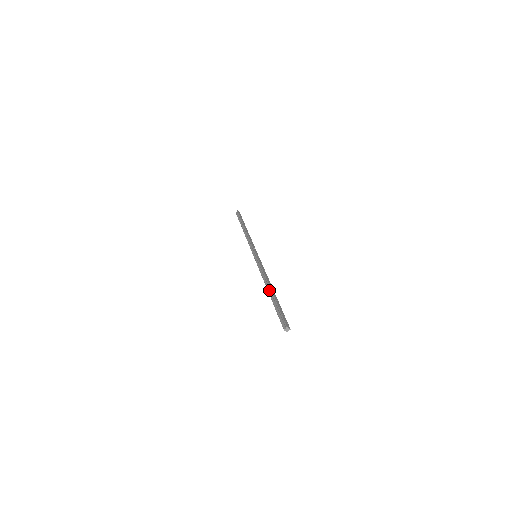
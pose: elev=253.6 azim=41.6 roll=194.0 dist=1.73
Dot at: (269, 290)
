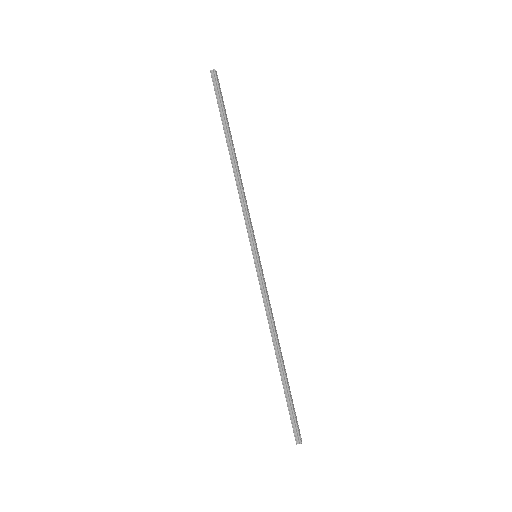
Dot at: (279, 359)
